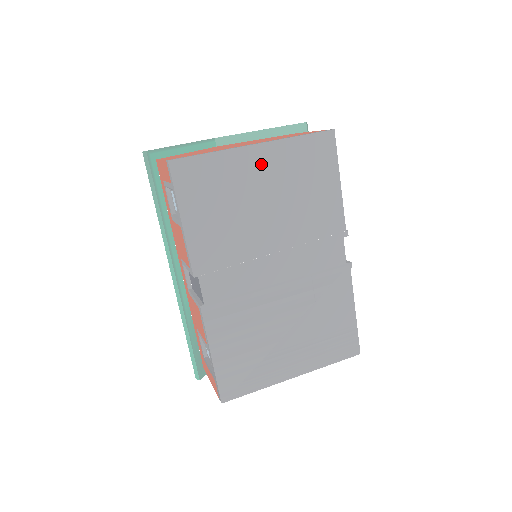
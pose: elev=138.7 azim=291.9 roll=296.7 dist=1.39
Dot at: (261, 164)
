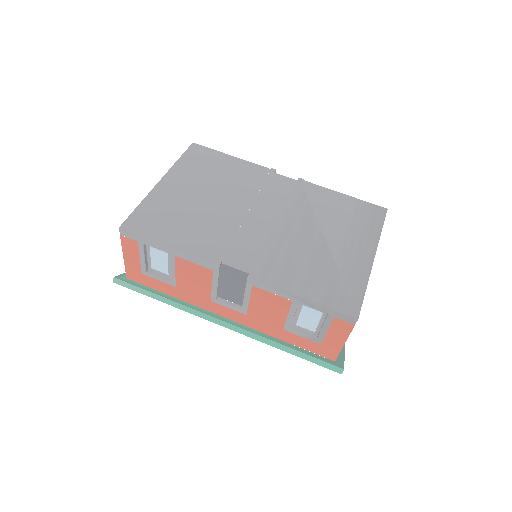
Dot at: (176, 185)
